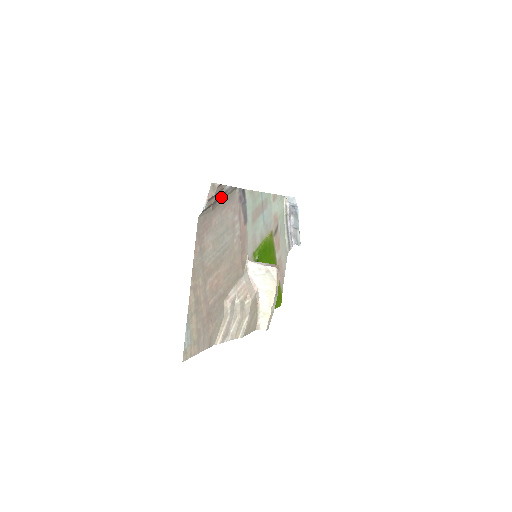
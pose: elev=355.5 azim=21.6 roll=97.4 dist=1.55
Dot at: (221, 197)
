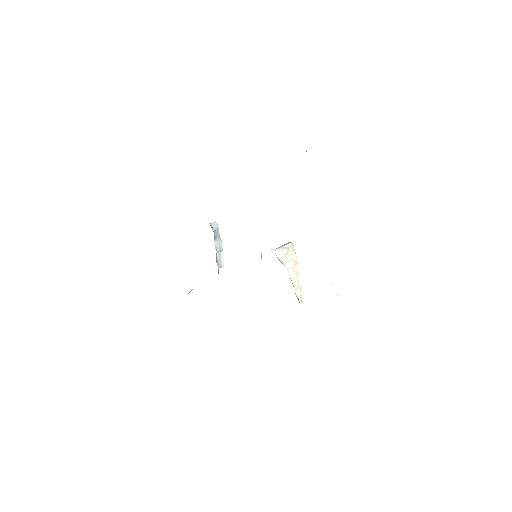
Dot at: occluded
